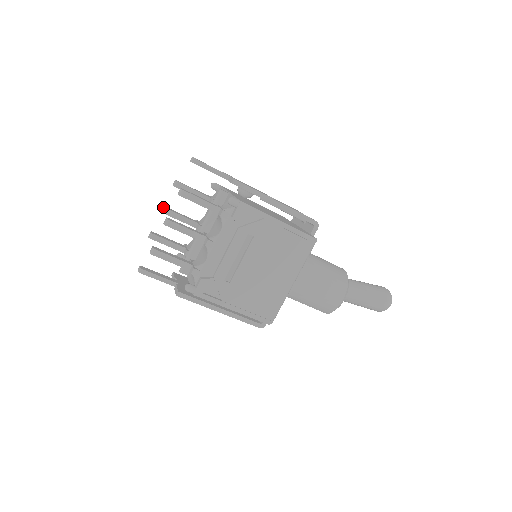
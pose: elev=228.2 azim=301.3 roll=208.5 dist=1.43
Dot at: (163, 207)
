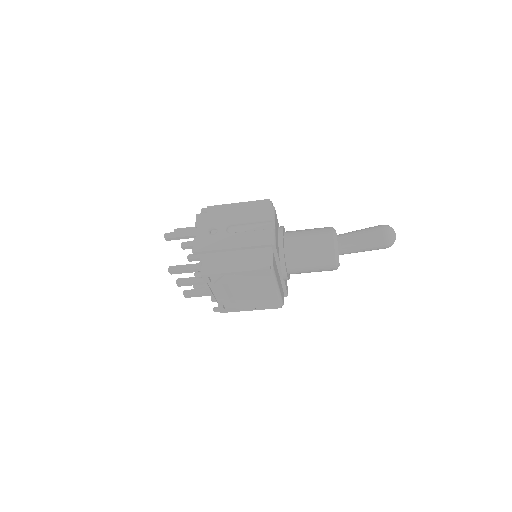
Dot at: (181, 247)
